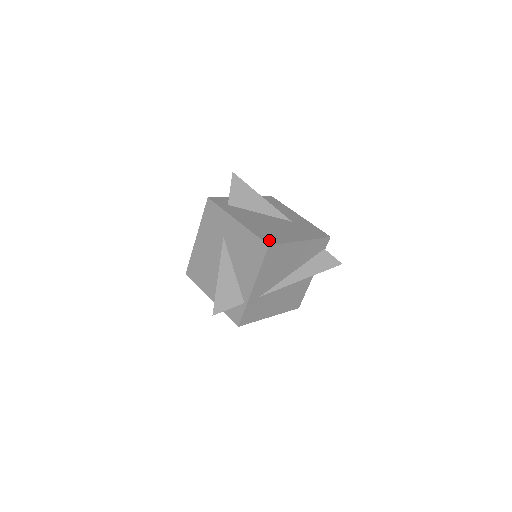
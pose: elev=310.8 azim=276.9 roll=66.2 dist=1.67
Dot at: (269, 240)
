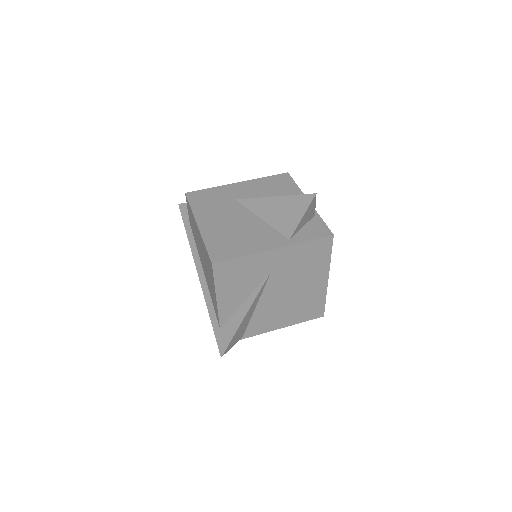
Dot at: occluded
